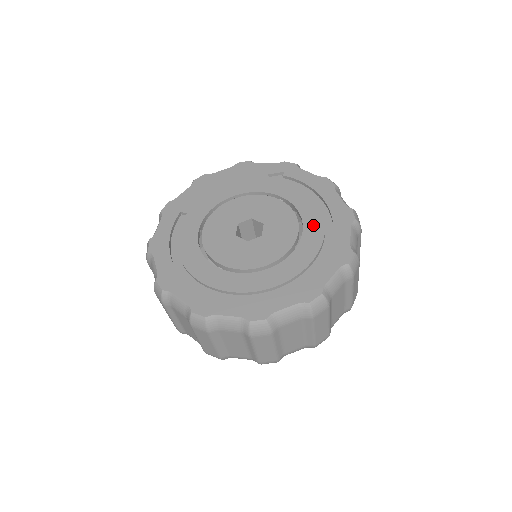
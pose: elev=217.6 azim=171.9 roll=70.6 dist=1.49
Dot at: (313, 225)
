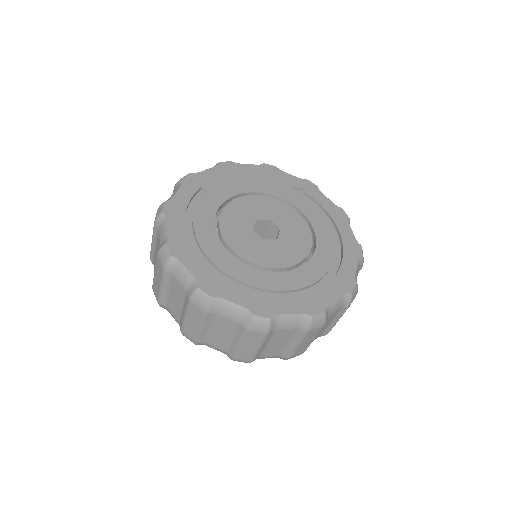
Dot at: (325, 247)
